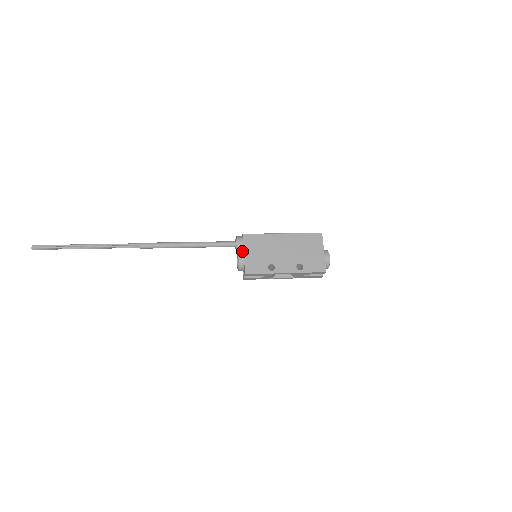
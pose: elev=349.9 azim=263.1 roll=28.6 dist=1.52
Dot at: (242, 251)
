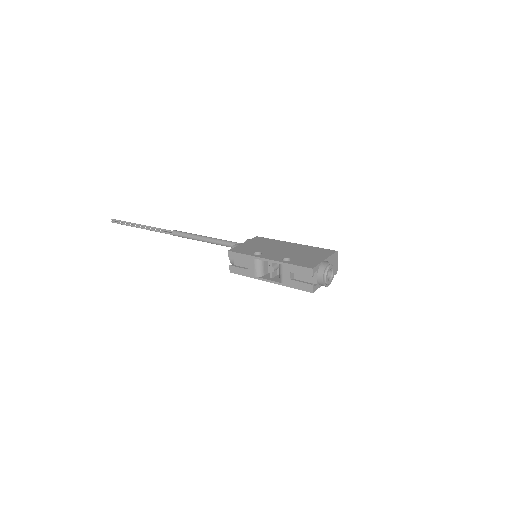
Dot at: occluded
